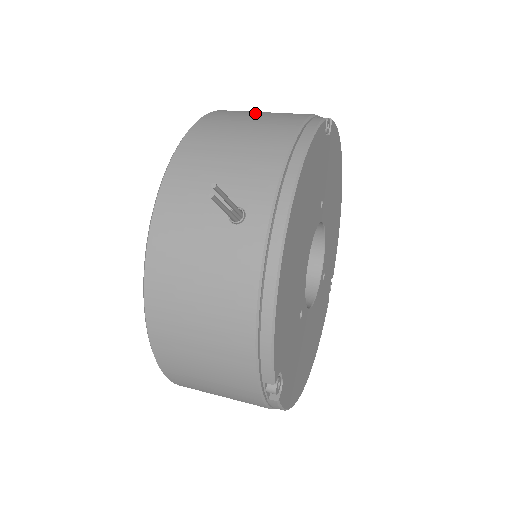
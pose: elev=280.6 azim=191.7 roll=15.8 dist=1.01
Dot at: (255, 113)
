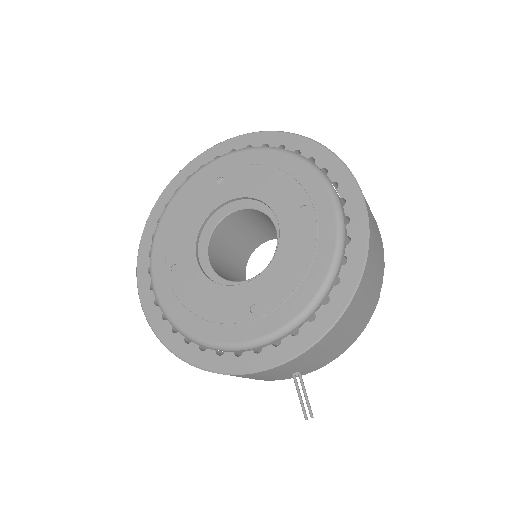
Dot at: (371, 287)
